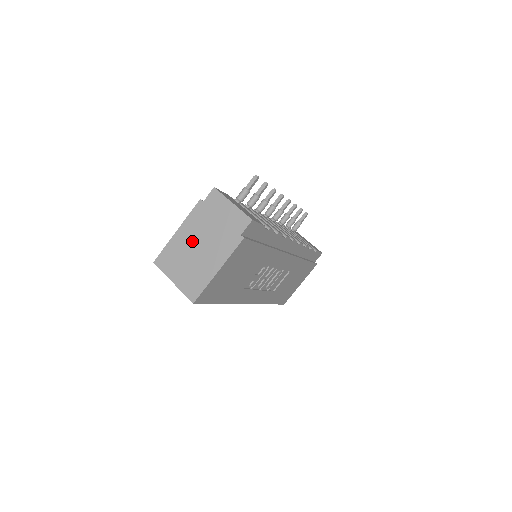
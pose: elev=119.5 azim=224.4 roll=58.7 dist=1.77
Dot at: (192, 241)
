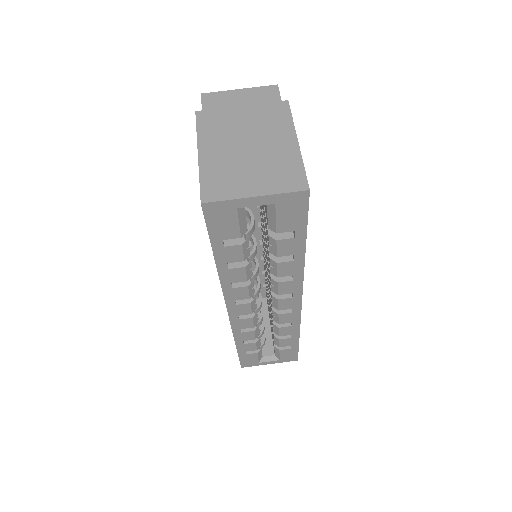
Dot at: (231, 145)
